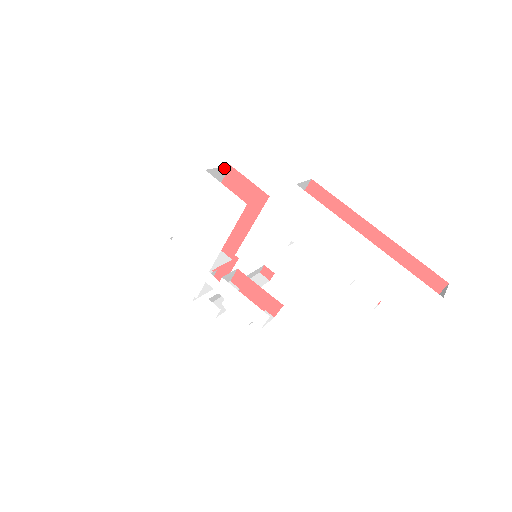
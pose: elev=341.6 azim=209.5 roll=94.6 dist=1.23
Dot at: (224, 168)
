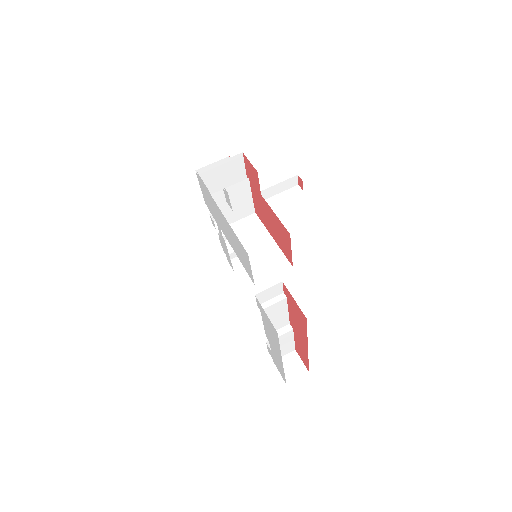
Dot at: occluded
